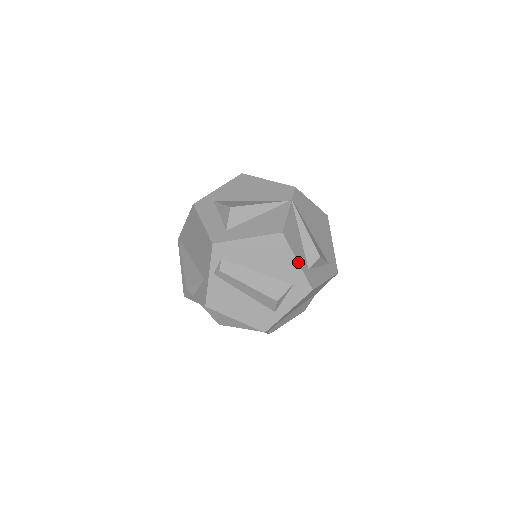
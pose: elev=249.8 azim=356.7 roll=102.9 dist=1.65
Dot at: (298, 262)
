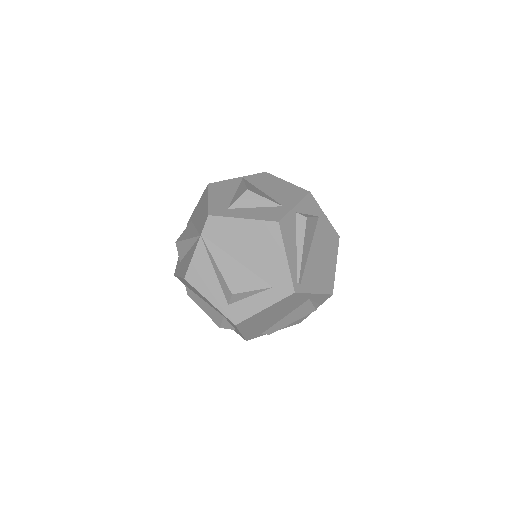
Dot at: (210, 302)
